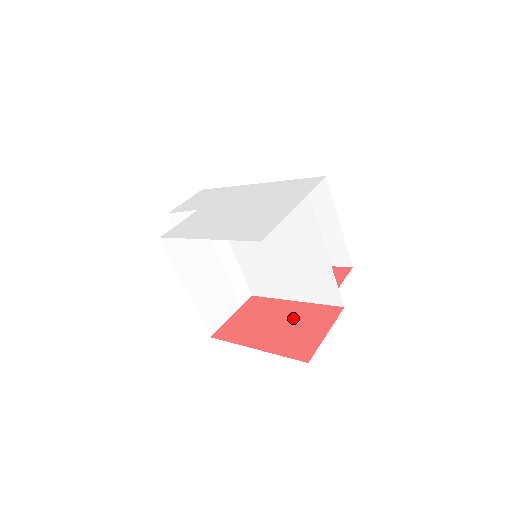
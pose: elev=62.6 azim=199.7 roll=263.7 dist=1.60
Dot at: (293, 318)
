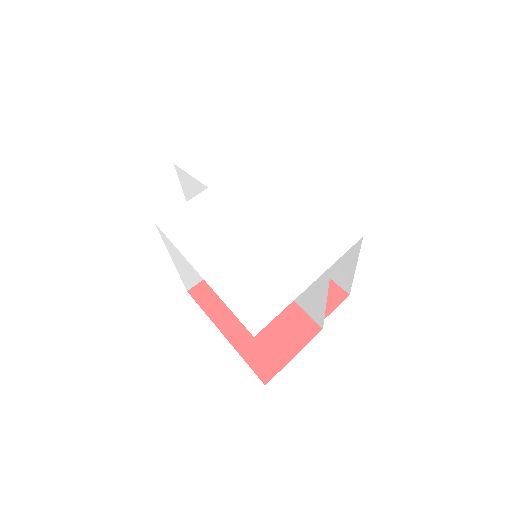
Dot at: occluded
